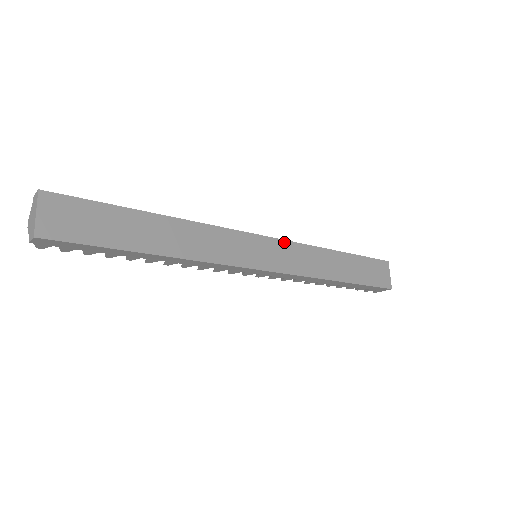
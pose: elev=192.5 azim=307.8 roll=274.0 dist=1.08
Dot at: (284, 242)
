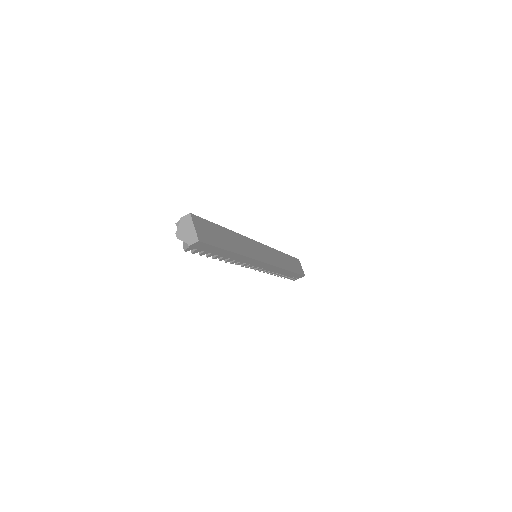
Dot at: (266, 247)
